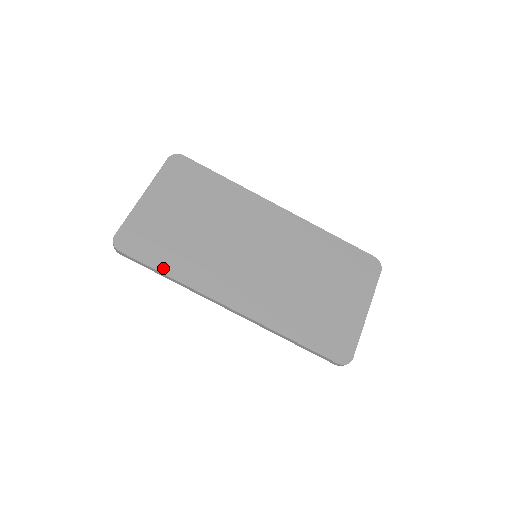
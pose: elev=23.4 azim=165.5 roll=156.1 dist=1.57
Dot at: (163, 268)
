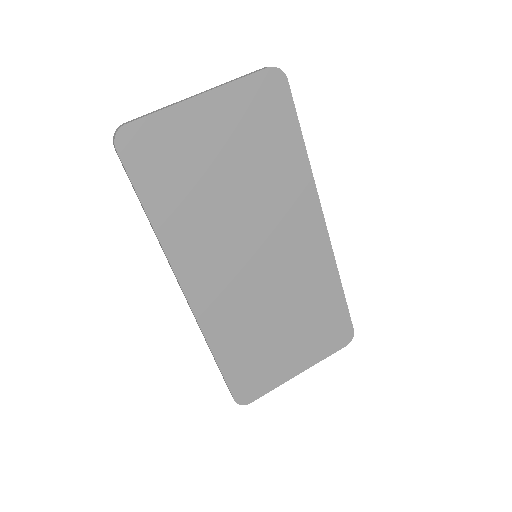
Dot at: (151, 206)
